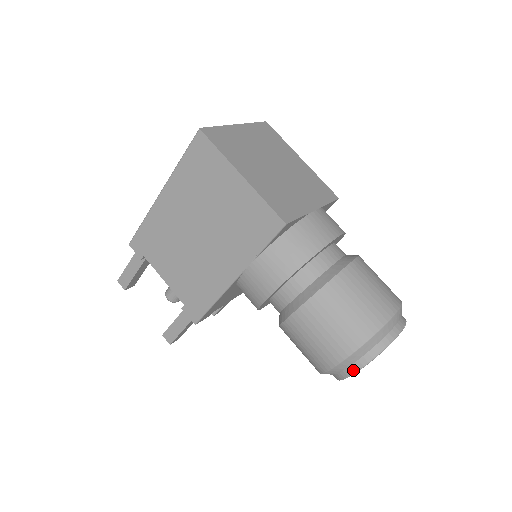
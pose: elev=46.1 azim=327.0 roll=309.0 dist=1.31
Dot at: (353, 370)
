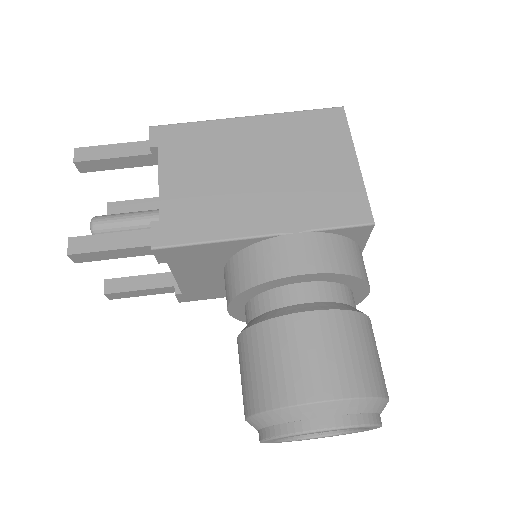
Dot at: (327, 424)
